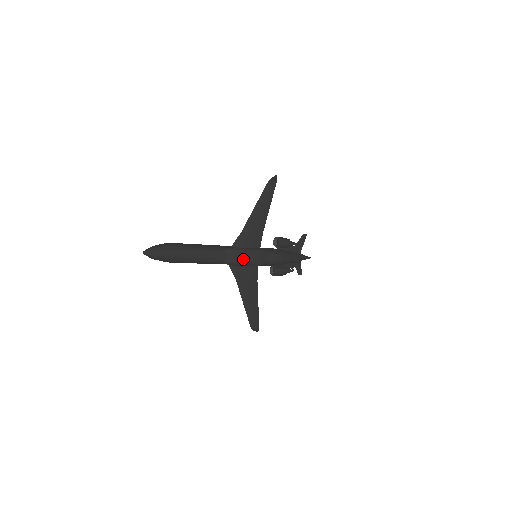
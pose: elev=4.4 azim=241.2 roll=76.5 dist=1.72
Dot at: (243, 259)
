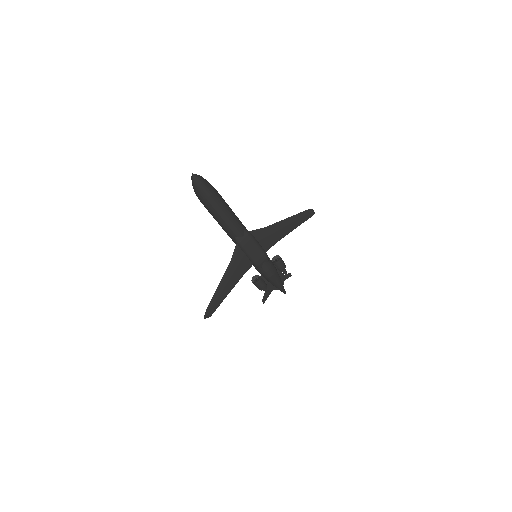
Dot at: (250, 248)
